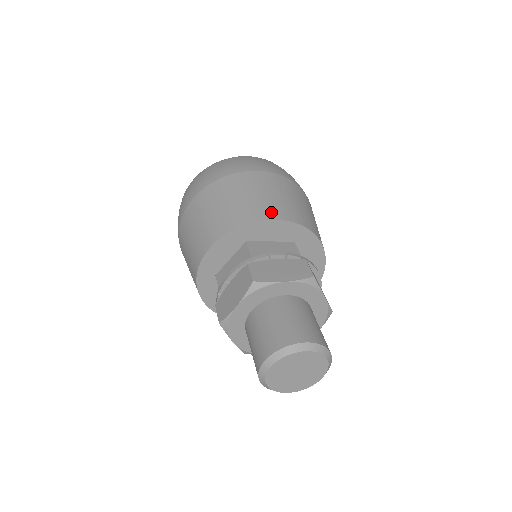
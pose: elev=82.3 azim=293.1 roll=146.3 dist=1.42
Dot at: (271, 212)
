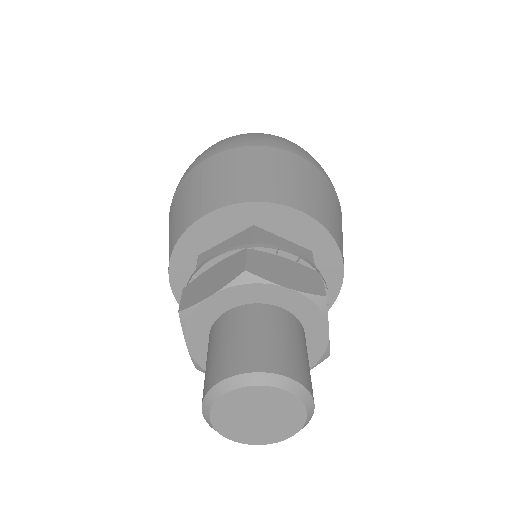
Dot at: (298, 201)
